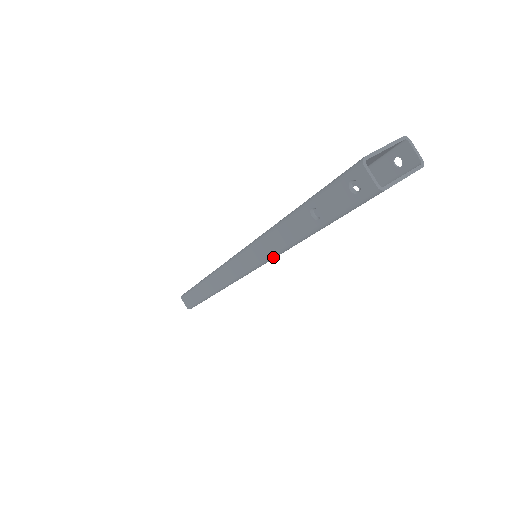
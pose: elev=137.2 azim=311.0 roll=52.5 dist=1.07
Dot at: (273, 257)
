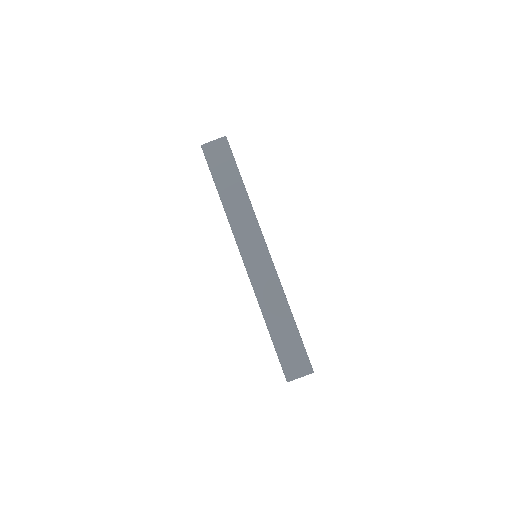
Dot at: occluded
